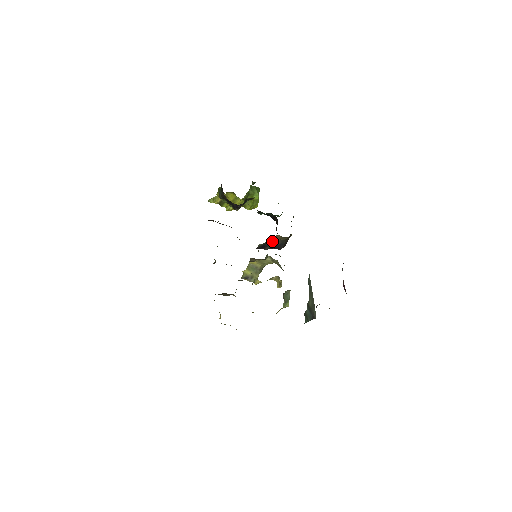
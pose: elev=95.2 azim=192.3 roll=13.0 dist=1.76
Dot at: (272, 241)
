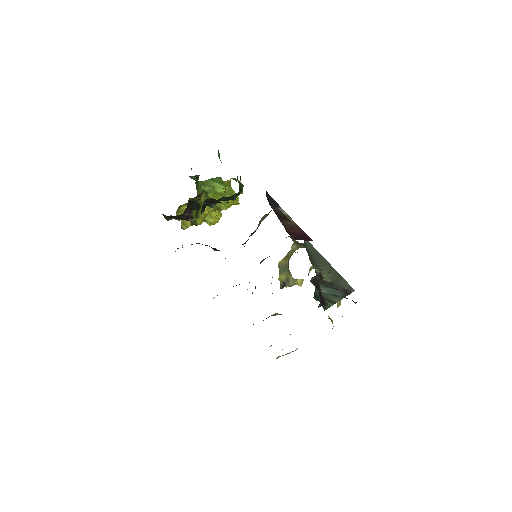
Dot at: (257, 227)
